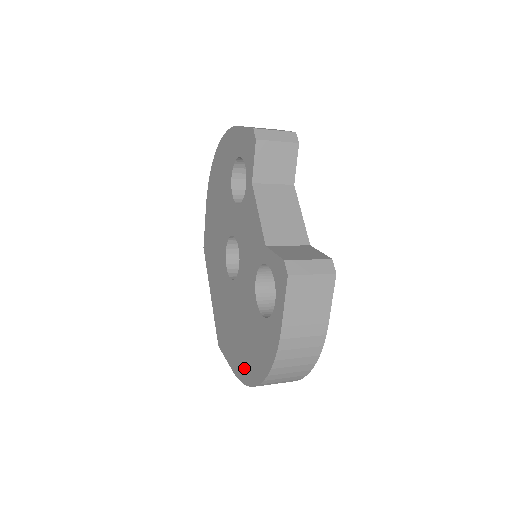
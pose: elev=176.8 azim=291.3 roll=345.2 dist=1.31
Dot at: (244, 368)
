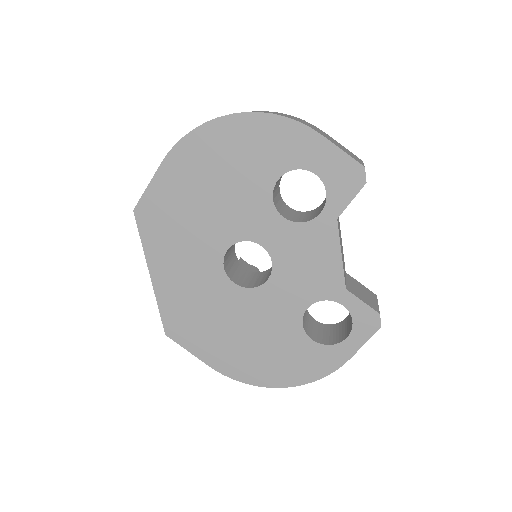
Dot at: (247, 370)
